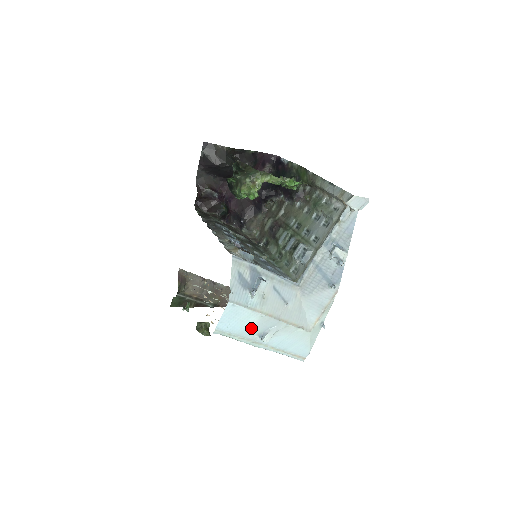
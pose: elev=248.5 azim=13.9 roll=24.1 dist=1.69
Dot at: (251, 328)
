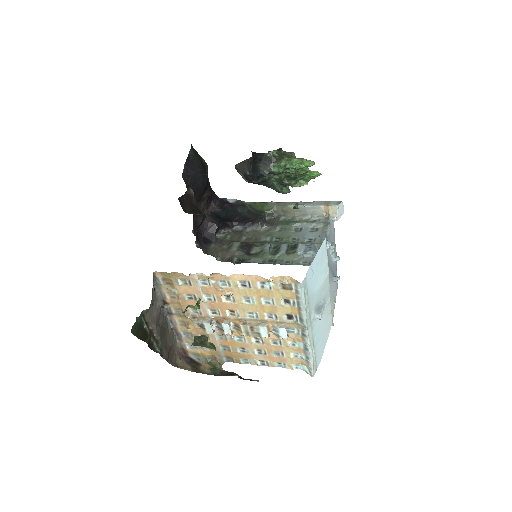
Dot at: (317, 292)
